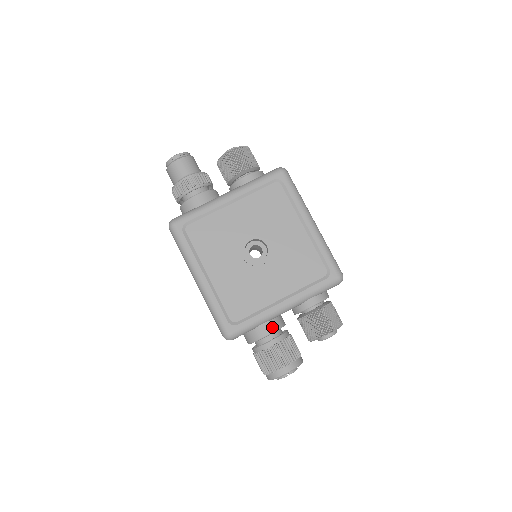
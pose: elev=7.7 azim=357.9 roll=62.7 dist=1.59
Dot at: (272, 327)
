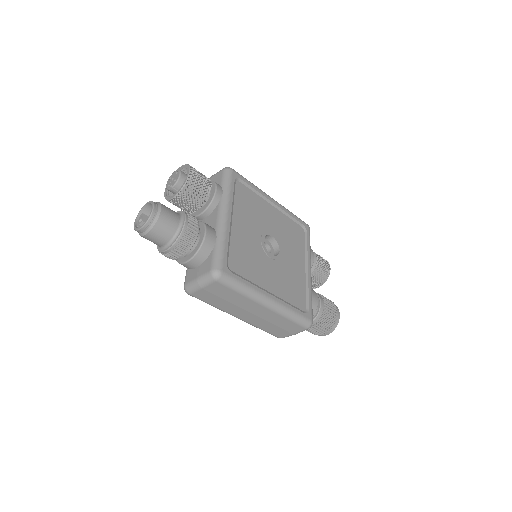
Dot at: (314, 293)
